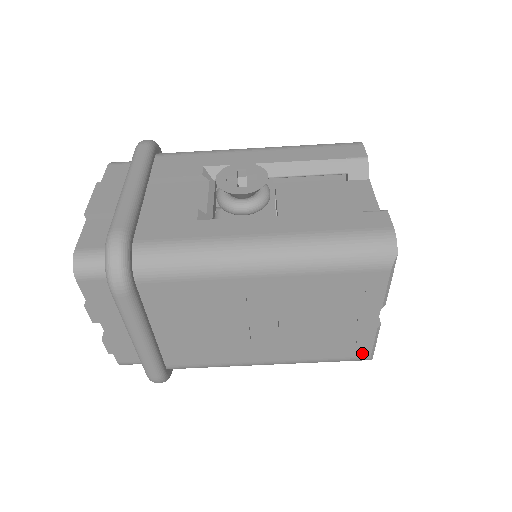
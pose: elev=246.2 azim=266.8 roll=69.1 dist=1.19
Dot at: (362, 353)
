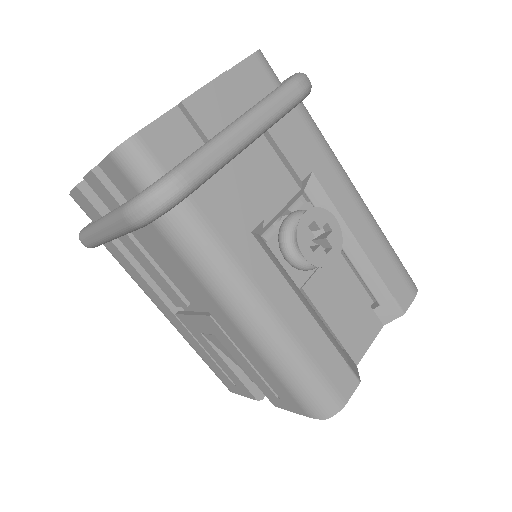
Dot at: (230, 387)
